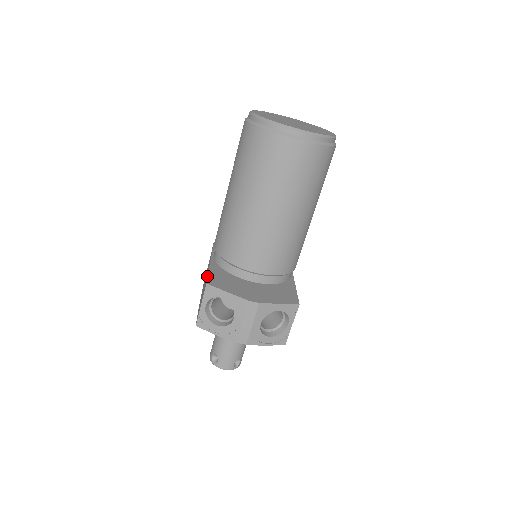
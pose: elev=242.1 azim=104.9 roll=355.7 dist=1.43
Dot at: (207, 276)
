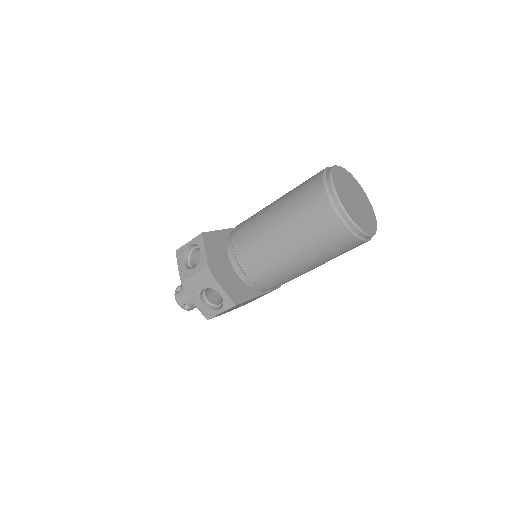
Dot at: (210, 231)
